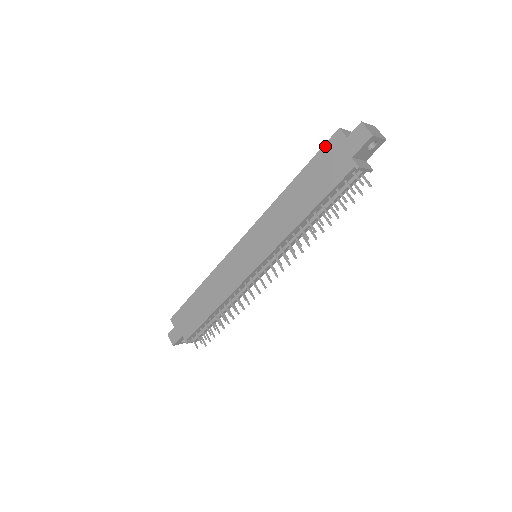
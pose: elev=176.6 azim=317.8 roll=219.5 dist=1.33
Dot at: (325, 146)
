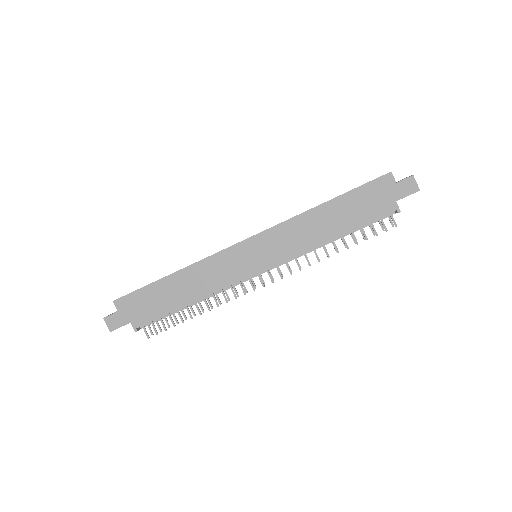
Dot at: (373, 182)
